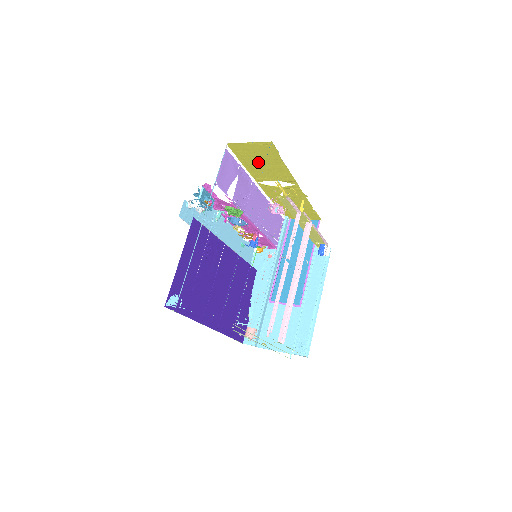
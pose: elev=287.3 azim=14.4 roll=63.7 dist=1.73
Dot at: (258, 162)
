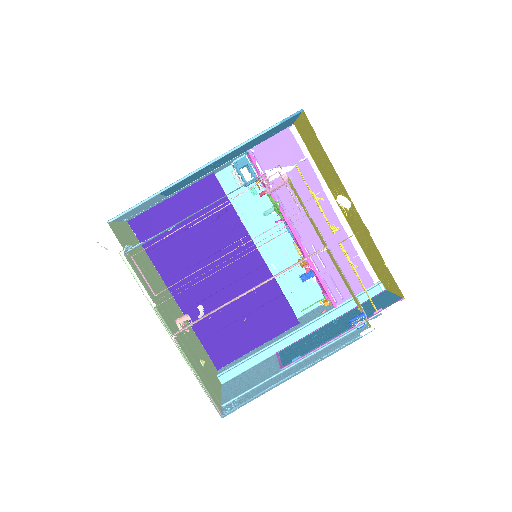
Dot at: (318, 156)
